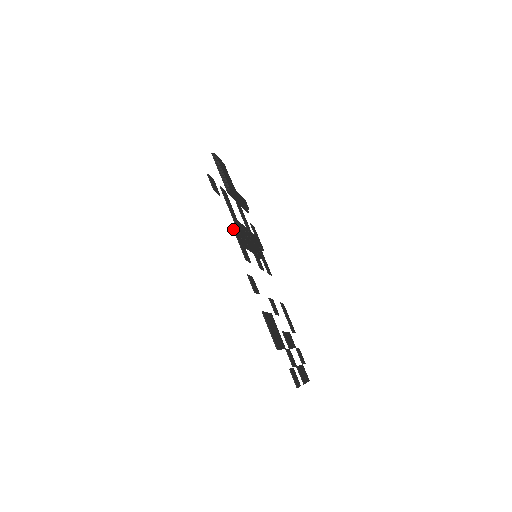
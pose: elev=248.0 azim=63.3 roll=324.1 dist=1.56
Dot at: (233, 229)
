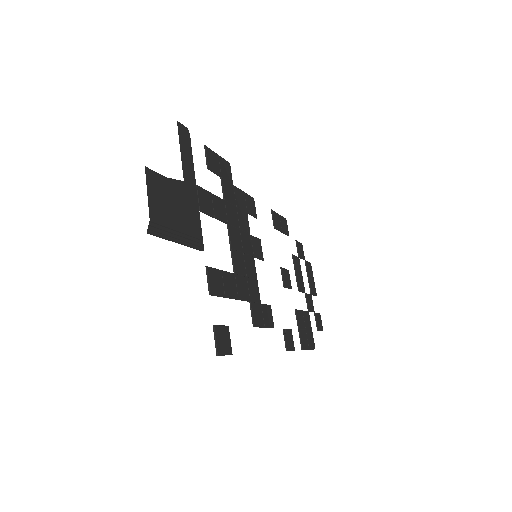
Dot at: occluded
